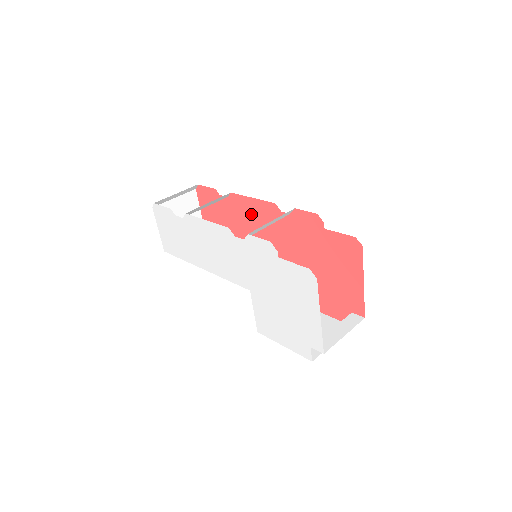
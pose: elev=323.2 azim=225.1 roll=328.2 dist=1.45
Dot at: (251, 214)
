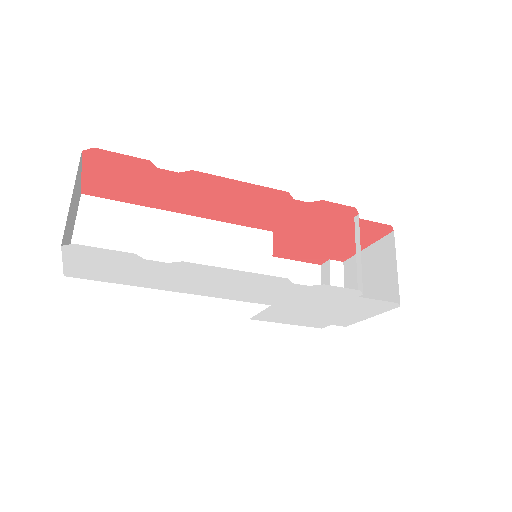
Dot at: (225, 194)
